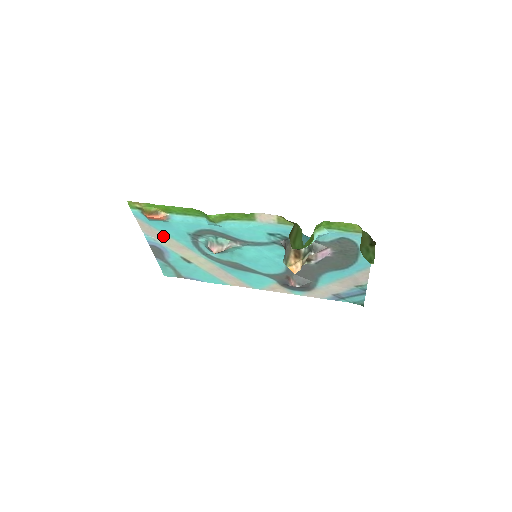
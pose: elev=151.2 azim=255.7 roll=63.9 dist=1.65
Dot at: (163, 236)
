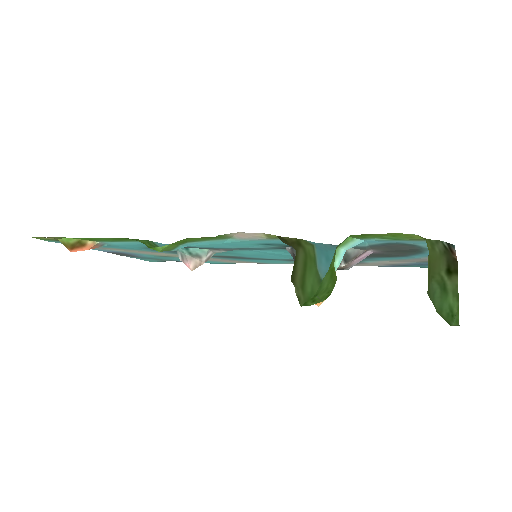
Dot at: (114, 248)
